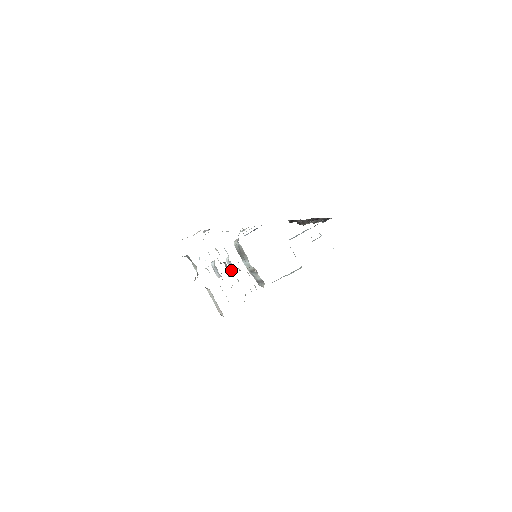
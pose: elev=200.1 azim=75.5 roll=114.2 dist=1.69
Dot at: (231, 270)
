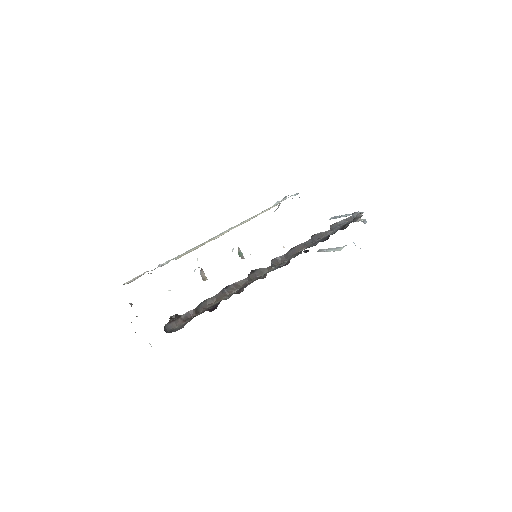
Dot at: occluded
